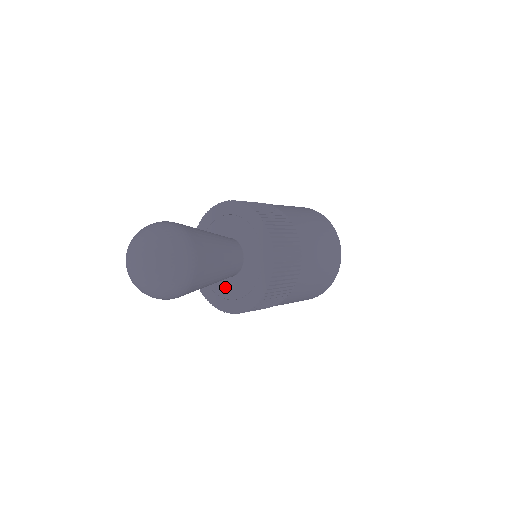
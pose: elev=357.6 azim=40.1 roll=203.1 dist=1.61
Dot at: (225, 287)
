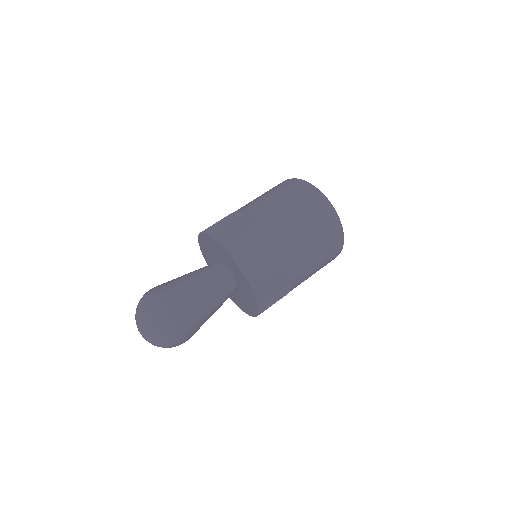
Dot at: occluded
